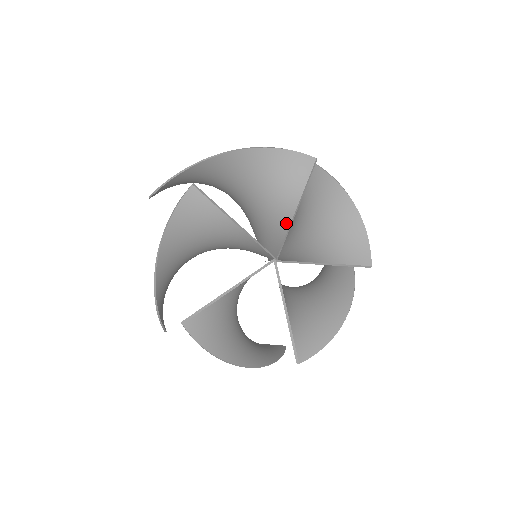
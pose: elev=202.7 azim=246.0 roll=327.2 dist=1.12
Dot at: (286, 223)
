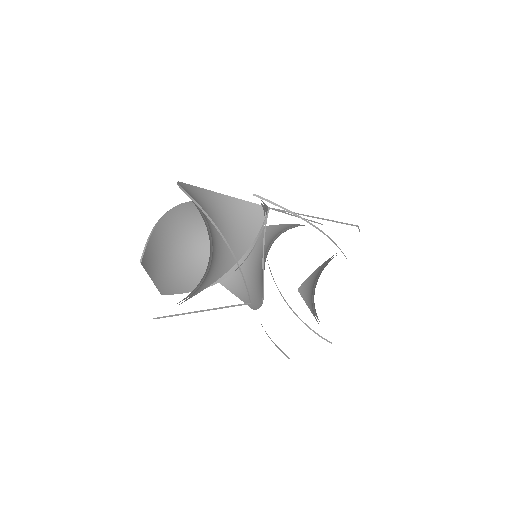
Dot at: occluded
